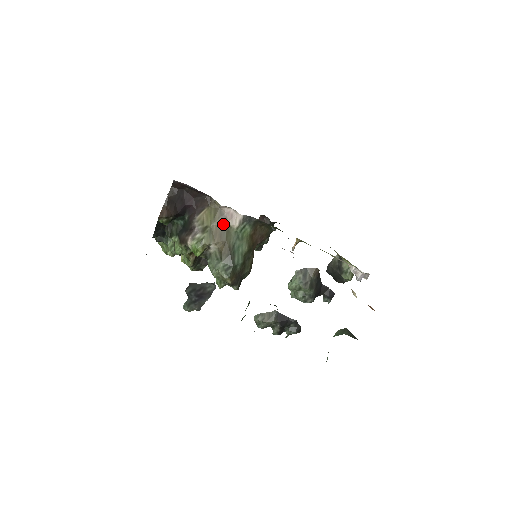
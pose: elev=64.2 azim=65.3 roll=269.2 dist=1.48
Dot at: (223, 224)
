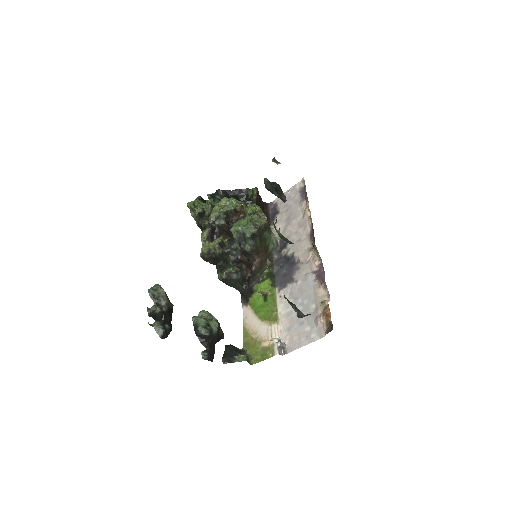
Dot at: occluded
